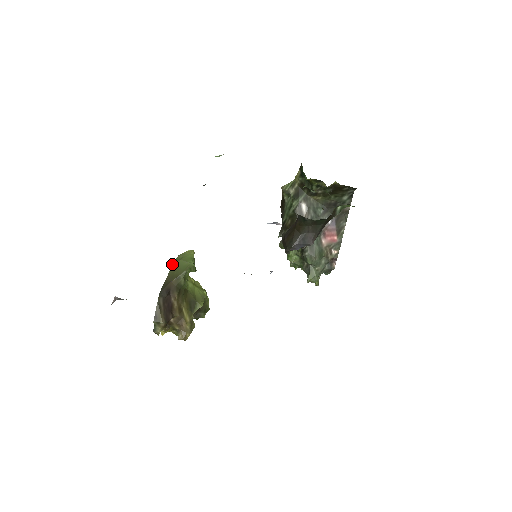
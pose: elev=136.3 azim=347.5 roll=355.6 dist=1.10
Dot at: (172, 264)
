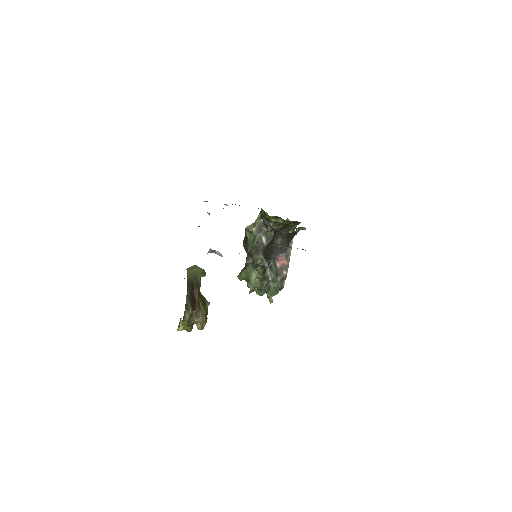
Dot at: (187, 272)
